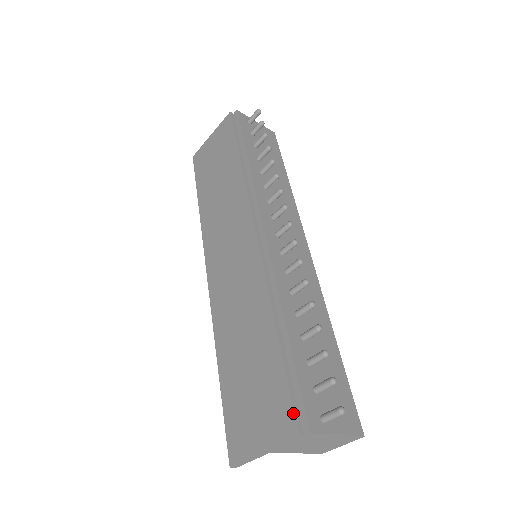
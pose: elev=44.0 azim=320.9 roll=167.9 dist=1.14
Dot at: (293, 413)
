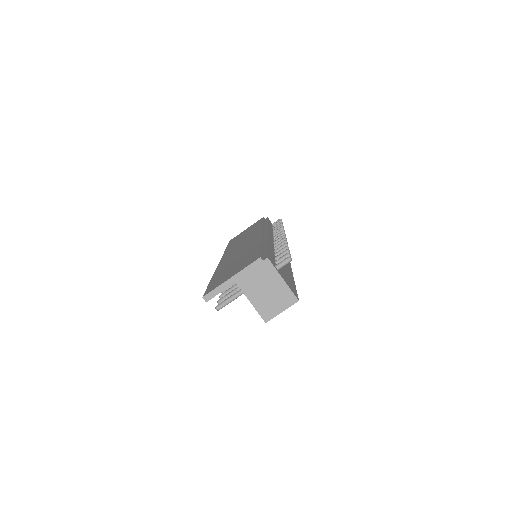
Dot at: (260, 254)
